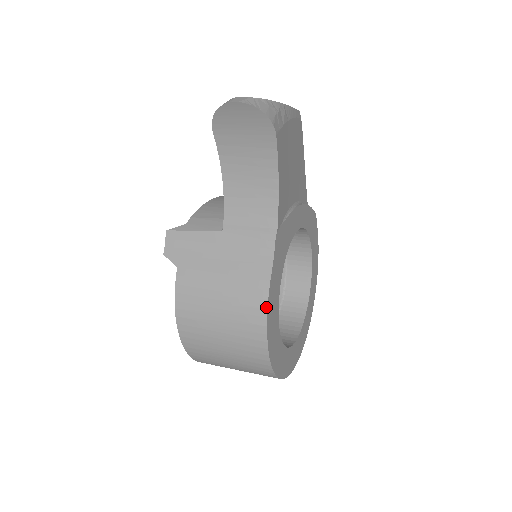
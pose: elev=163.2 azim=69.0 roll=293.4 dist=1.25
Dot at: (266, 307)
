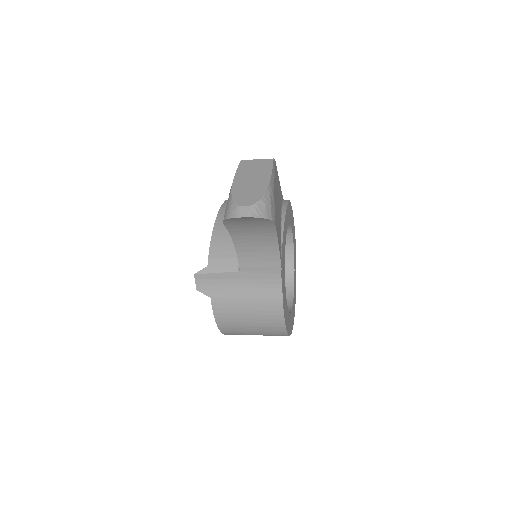
Dot at: (283, 314)
